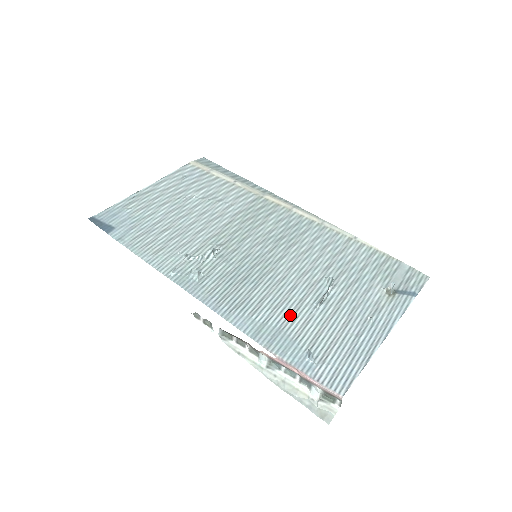
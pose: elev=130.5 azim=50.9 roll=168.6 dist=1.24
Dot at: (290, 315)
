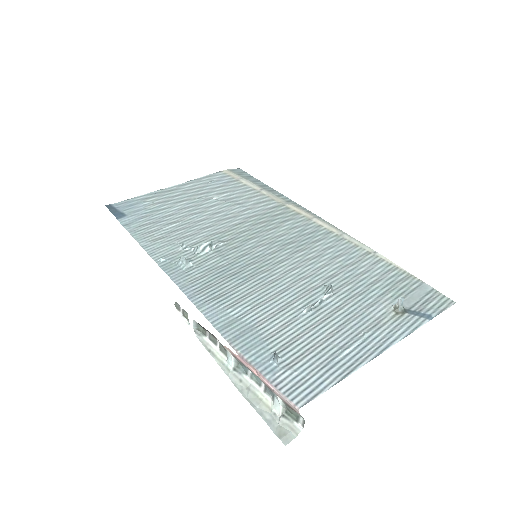
Dot at: (270, 315)
